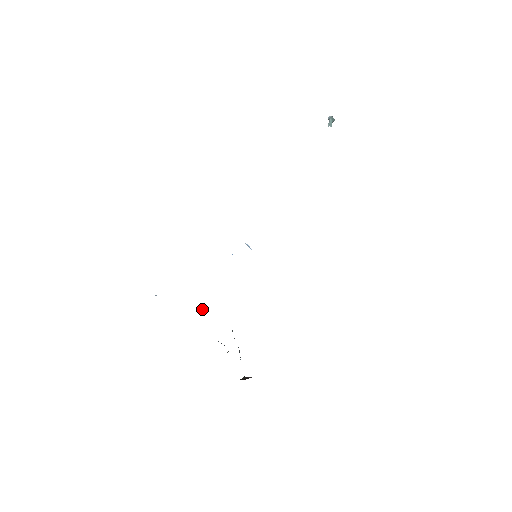
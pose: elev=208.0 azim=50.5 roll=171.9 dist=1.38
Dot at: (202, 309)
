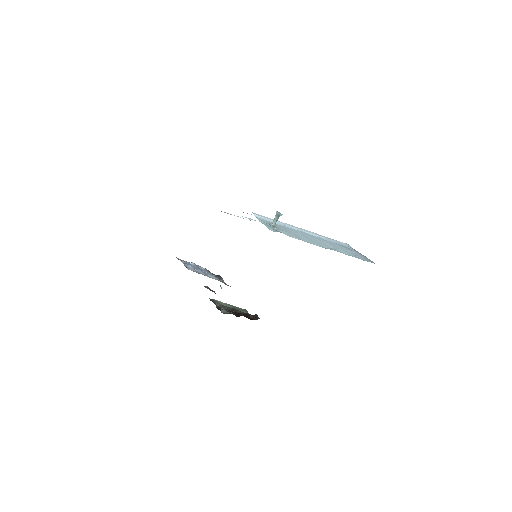
Dot at: (220, 279)
